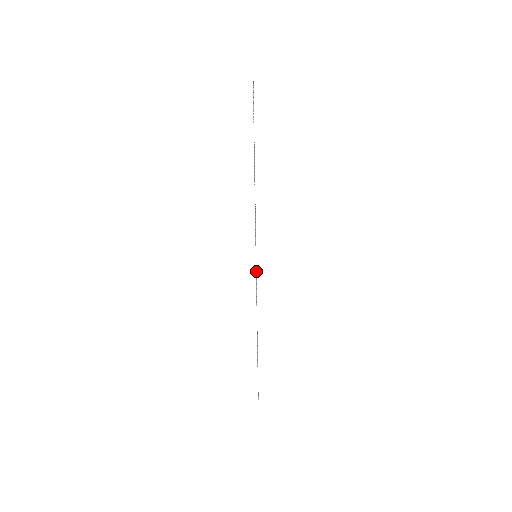
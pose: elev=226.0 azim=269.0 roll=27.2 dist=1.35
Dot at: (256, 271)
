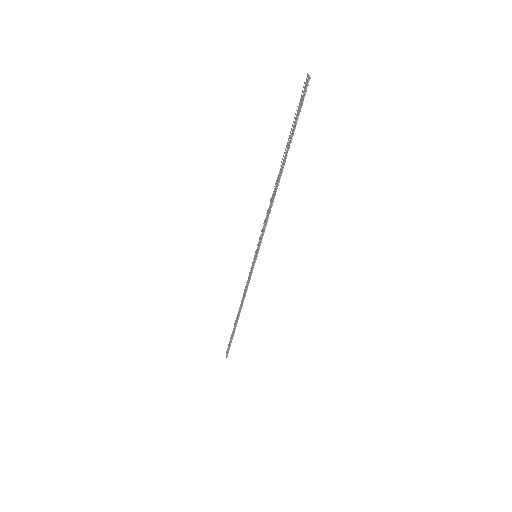
Dot at: occluded
